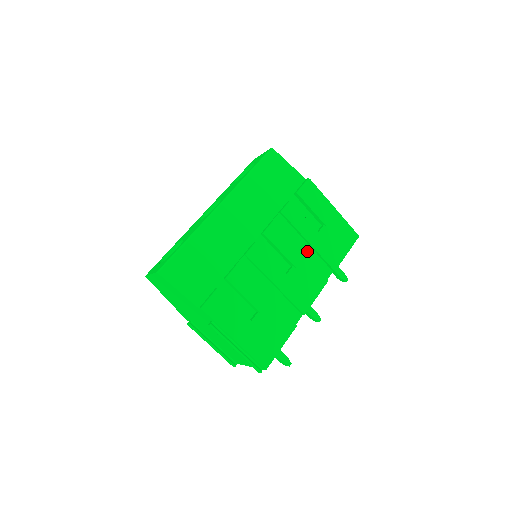
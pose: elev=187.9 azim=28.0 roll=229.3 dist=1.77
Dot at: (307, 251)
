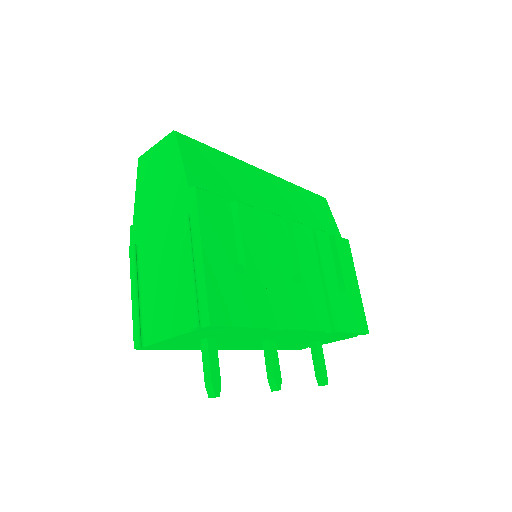
Dot at: (318, 284)
